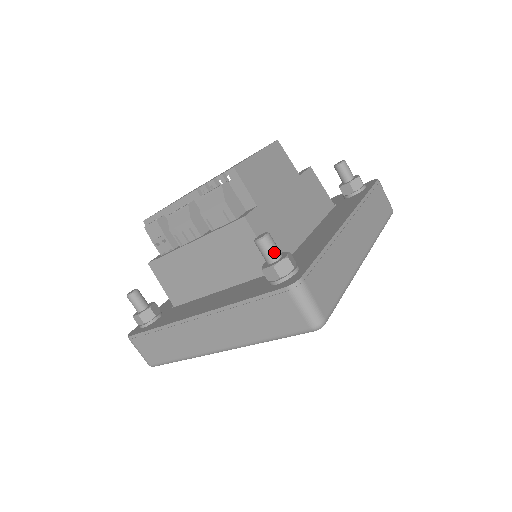
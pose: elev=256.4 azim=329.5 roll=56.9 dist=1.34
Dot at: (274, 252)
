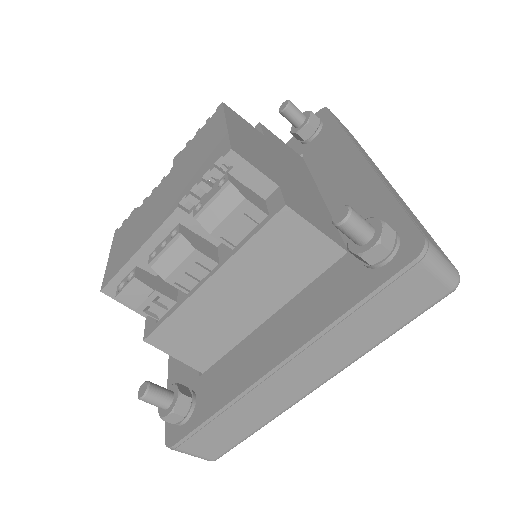
Dot at: (367, 225)
